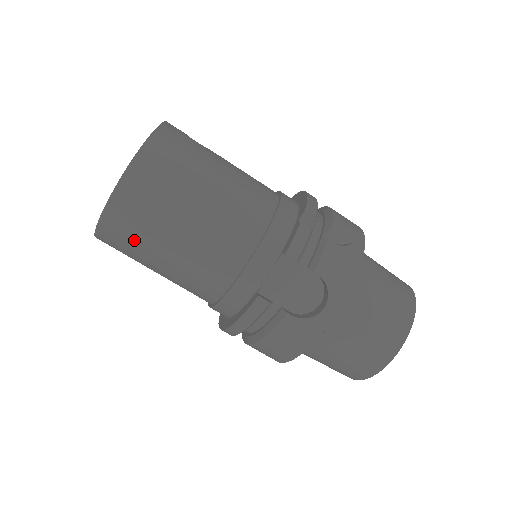
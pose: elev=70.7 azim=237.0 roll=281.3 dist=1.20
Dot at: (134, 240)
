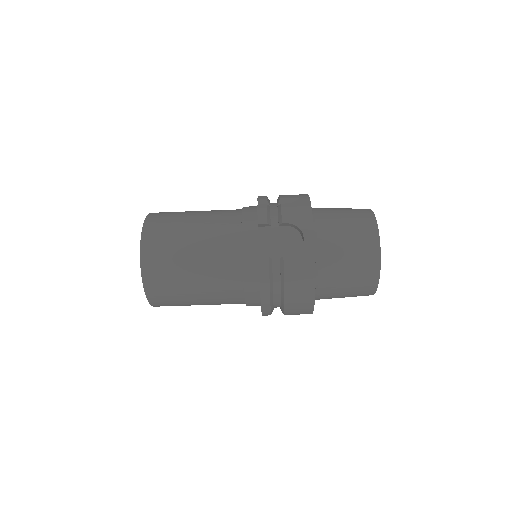
Dot at: (169, 280)
